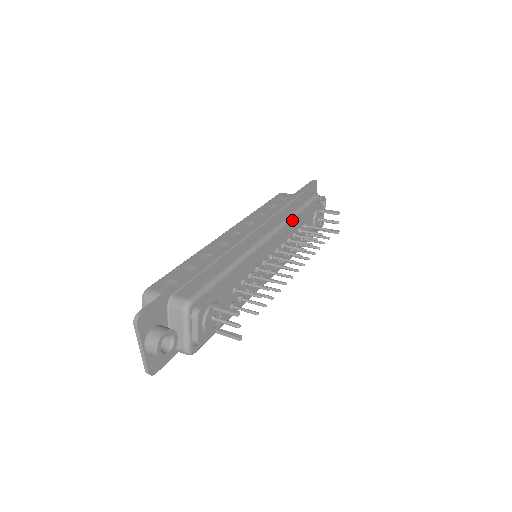
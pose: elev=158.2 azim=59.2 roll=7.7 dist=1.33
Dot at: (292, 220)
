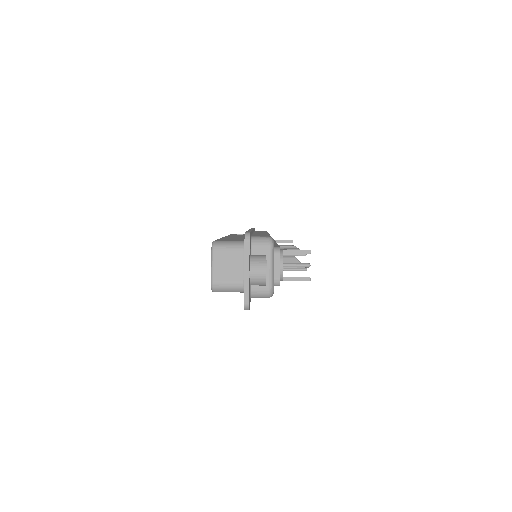
Dot at: occluded
